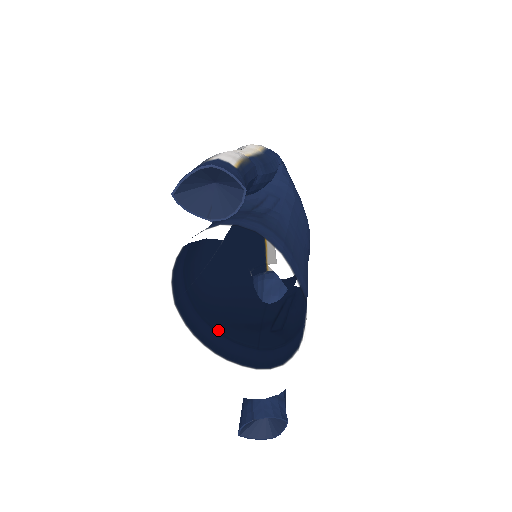
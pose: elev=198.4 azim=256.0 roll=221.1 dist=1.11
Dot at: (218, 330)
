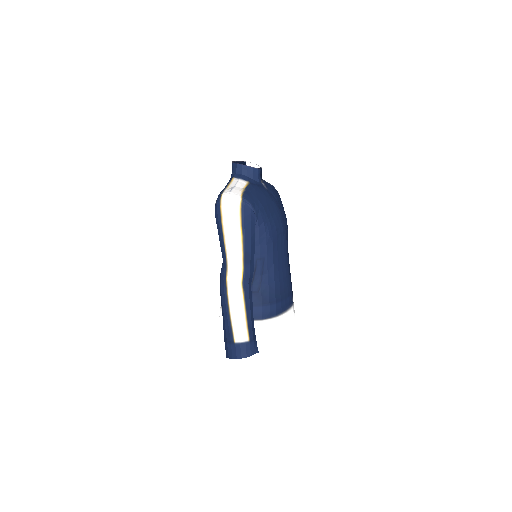
Dot at: occluded
